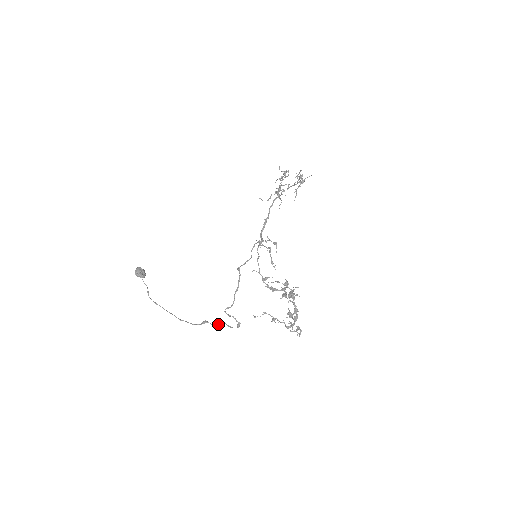
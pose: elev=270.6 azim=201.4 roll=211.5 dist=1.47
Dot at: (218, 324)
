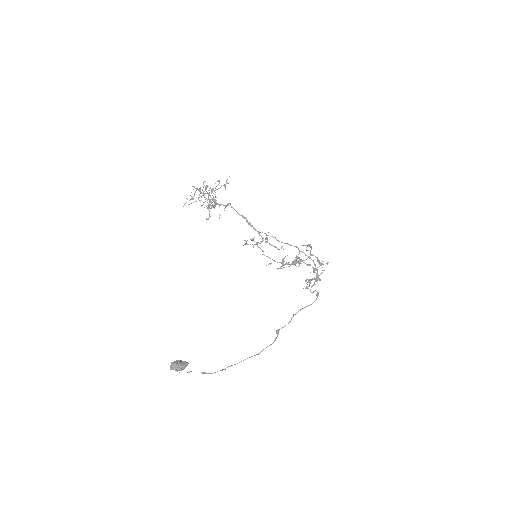
Dot at: occluded
